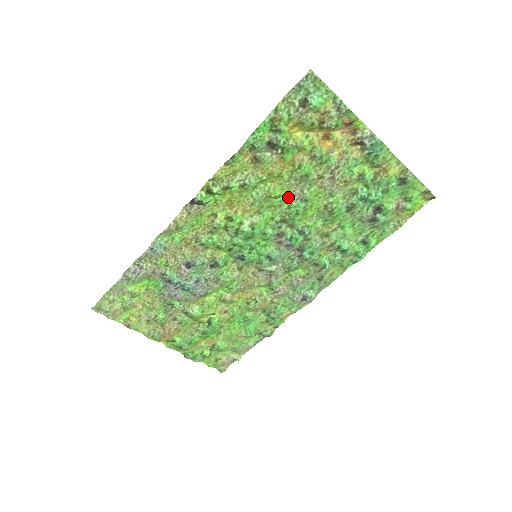
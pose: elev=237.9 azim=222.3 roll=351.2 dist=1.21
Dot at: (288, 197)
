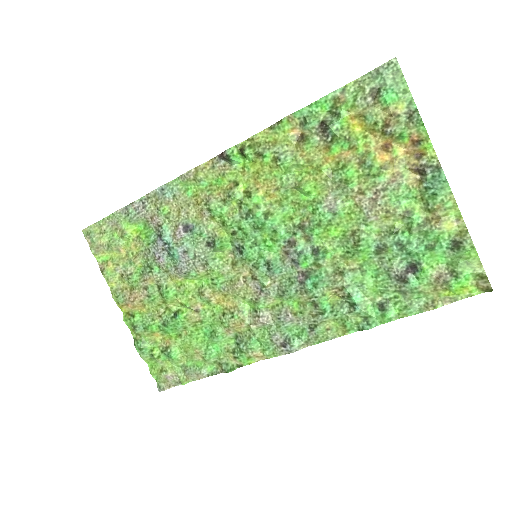
Dot at: (317, 200)
